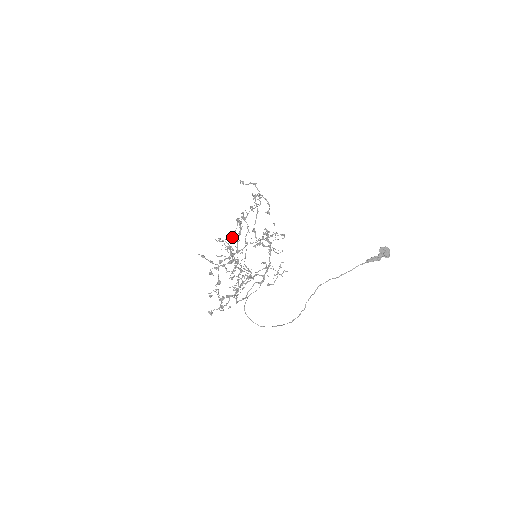
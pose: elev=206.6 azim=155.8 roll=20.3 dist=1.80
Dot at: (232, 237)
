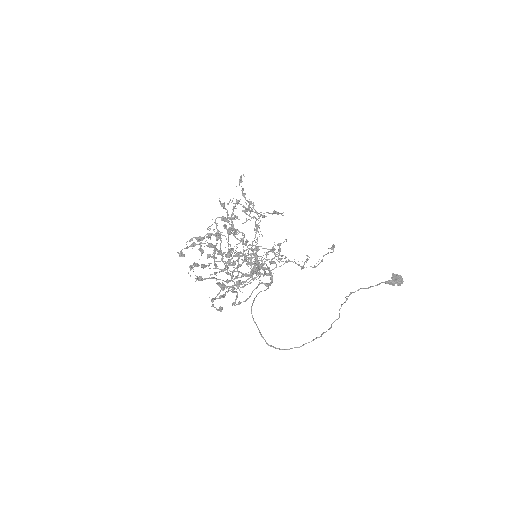
Dot at: (225, 226)
